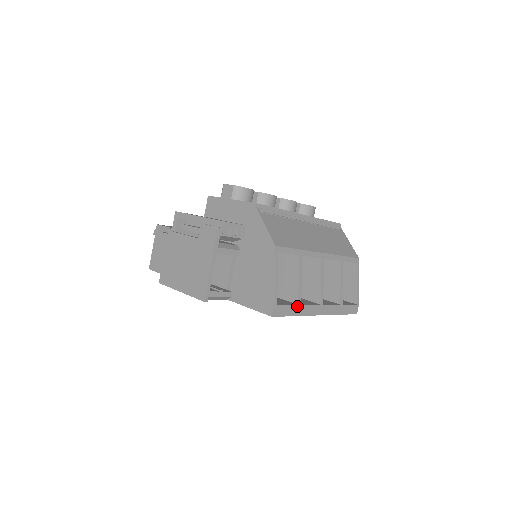
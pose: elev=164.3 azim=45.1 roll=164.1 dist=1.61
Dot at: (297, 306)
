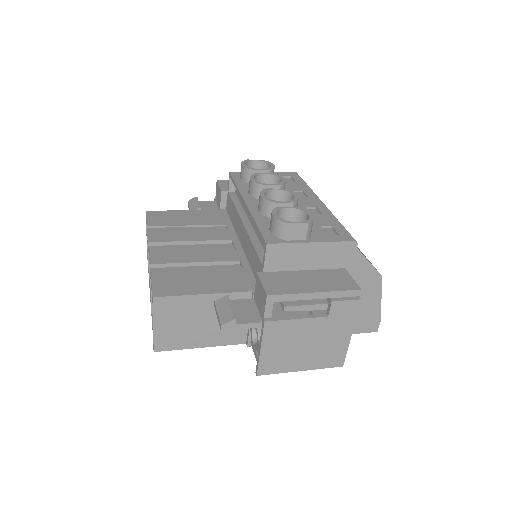
Dot at: occluded
